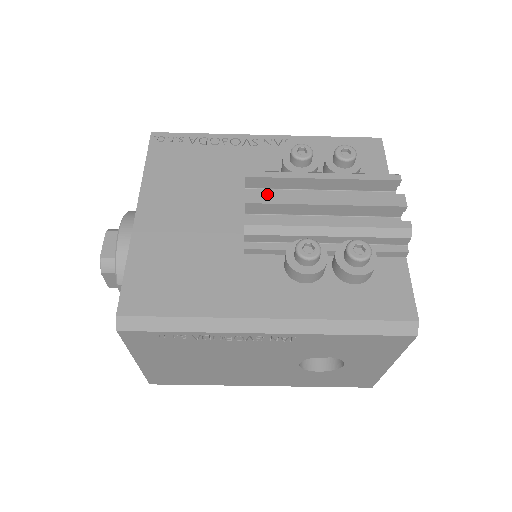
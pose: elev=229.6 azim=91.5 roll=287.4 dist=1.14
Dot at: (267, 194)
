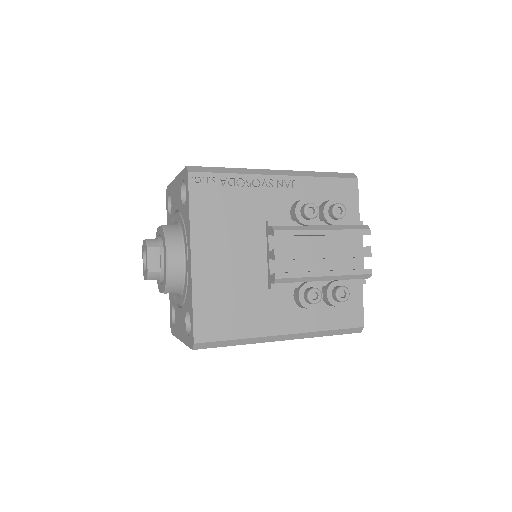
Dot at: (289, 251)
